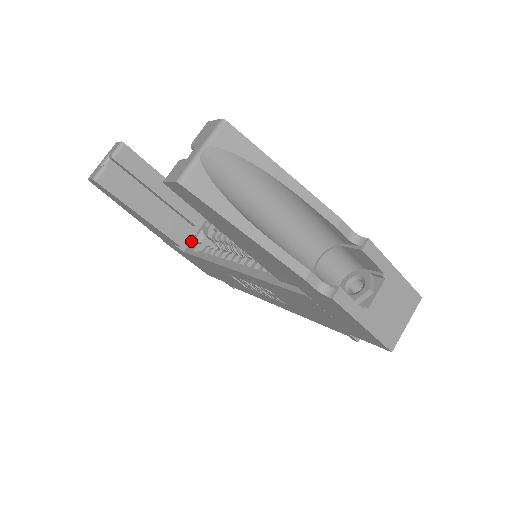
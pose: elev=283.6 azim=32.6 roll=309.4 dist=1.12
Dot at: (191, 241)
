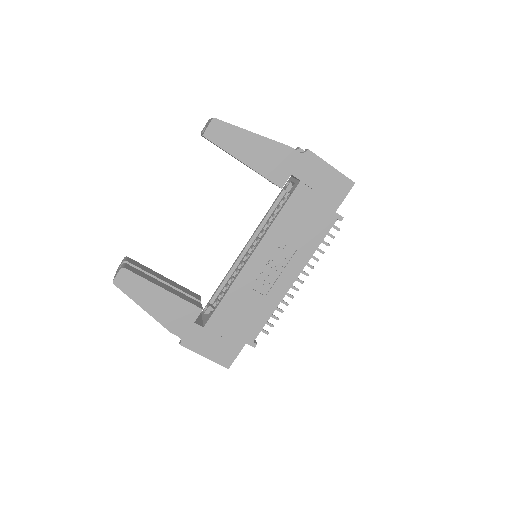
Dot at: (203, 322)
